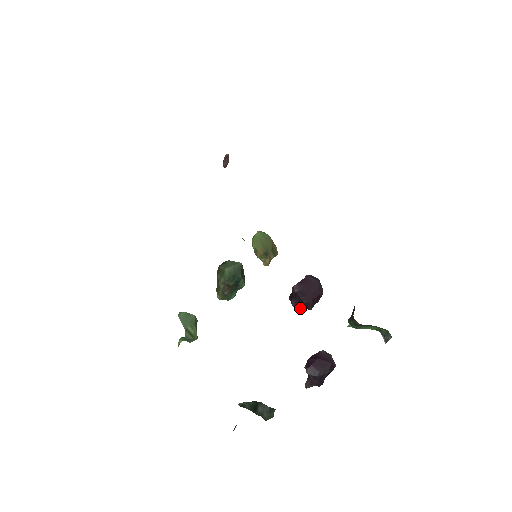
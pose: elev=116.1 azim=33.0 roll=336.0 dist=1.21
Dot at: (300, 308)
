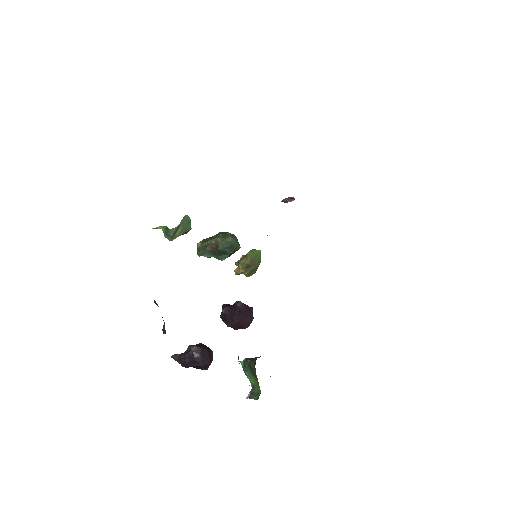
Dot at: (222, 317)
